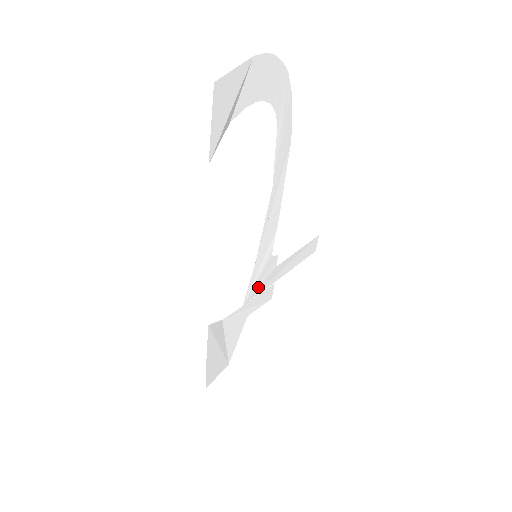
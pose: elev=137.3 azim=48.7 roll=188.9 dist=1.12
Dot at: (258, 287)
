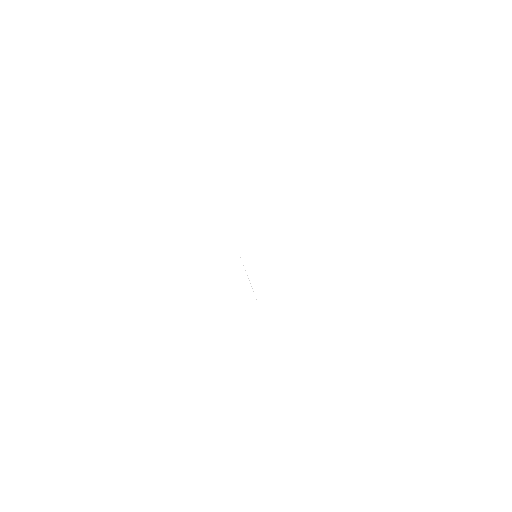
Dot at: occluded
